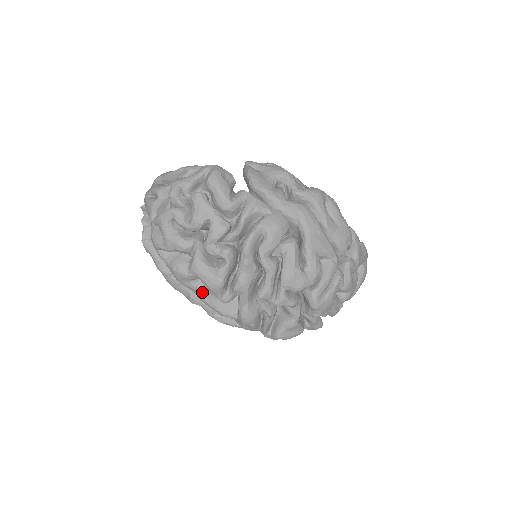
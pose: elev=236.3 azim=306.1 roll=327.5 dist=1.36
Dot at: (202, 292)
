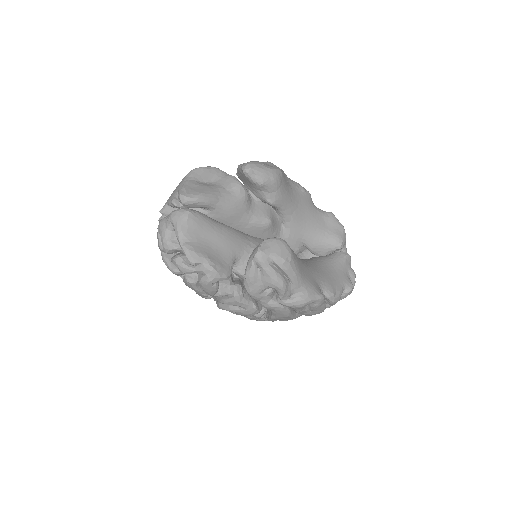
Dot at: occluded
